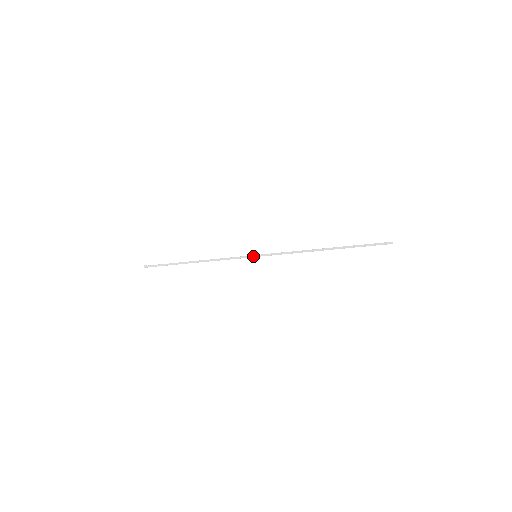
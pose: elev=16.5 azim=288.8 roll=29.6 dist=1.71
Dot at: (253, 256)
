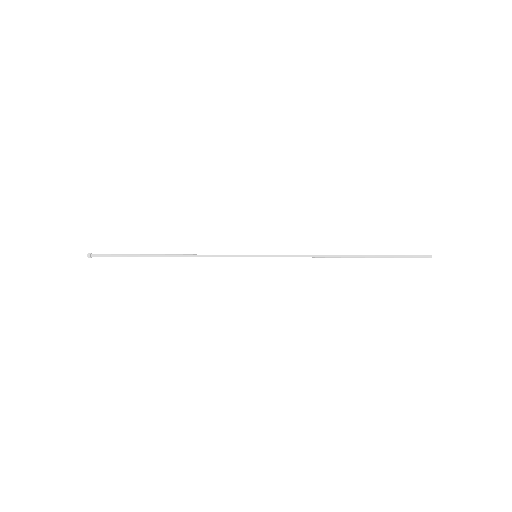
Dot at: occluded
